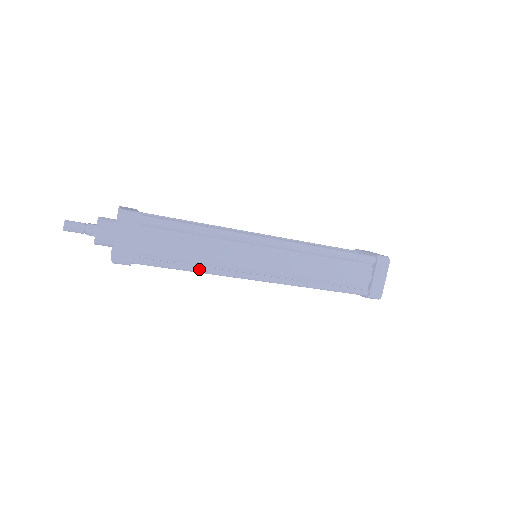
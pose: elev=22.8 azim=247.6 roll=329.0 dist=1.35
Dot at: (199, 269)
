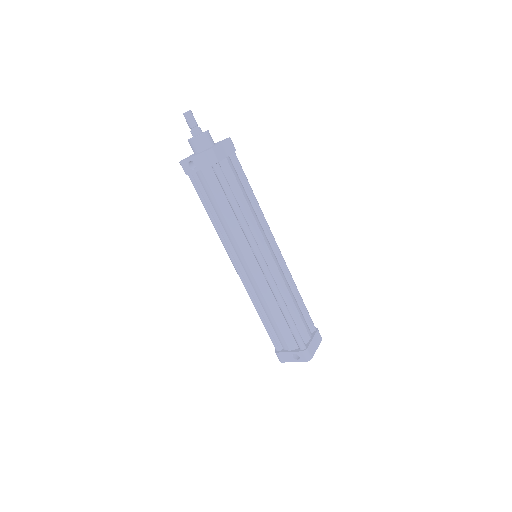
Dot at: (242, 213)
